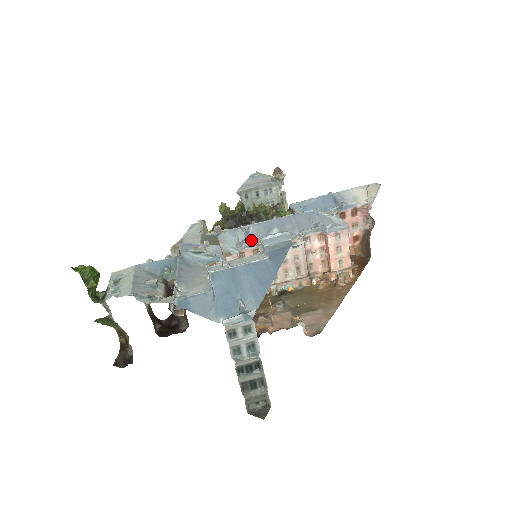
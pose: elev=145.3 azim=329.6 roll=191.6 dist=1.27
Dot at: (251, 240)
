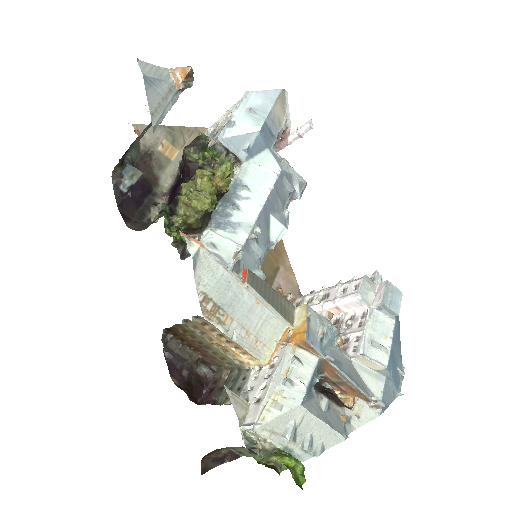
Dot at: (263, 247)
